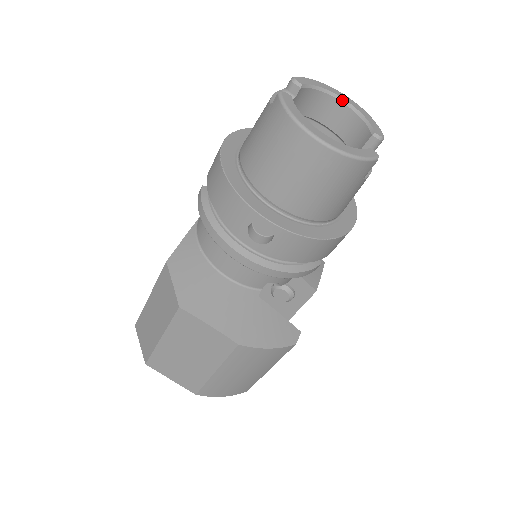
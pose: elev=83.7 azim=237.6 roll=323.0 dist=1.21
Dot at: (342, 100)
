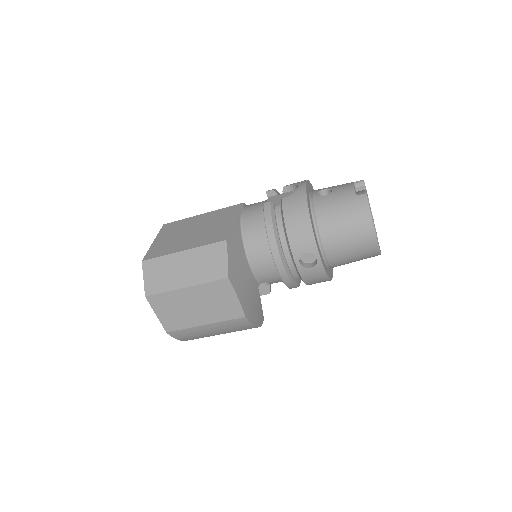
Dot at: occluded
